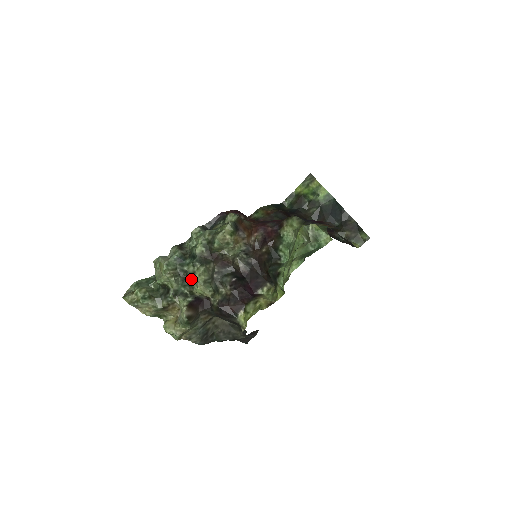
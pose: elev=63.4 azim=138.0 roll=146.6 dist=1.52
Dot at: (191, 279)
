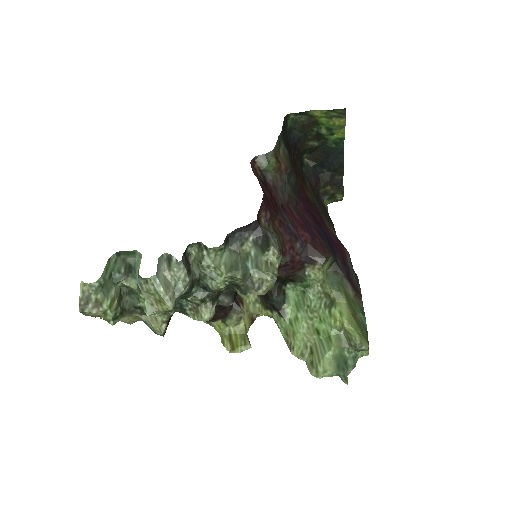
Dot at: (187, 305)
